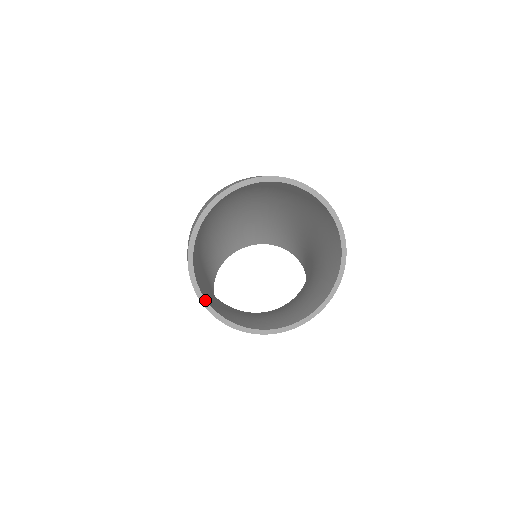
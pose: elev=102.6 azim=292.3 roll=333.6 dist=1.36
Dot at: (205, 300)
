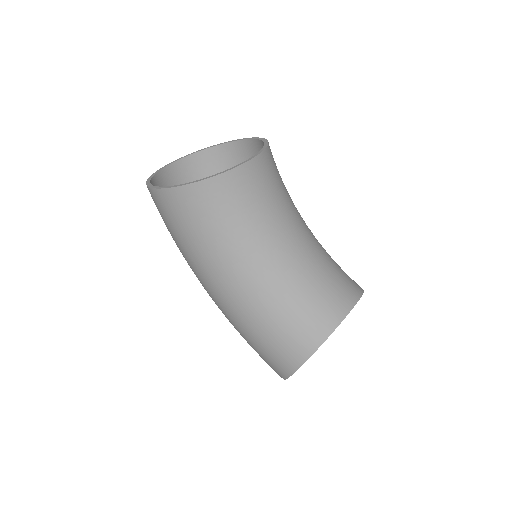
Dot at: (172, 186)
